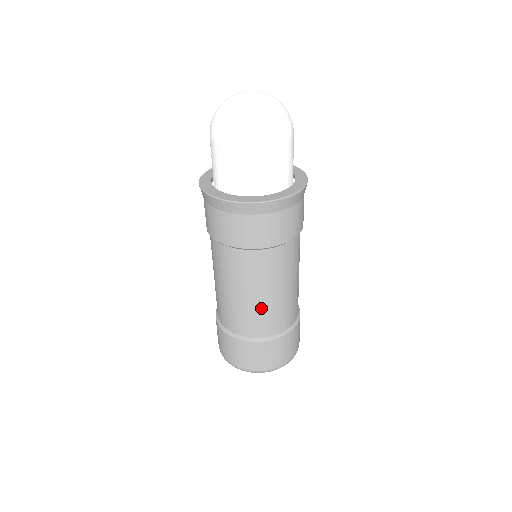
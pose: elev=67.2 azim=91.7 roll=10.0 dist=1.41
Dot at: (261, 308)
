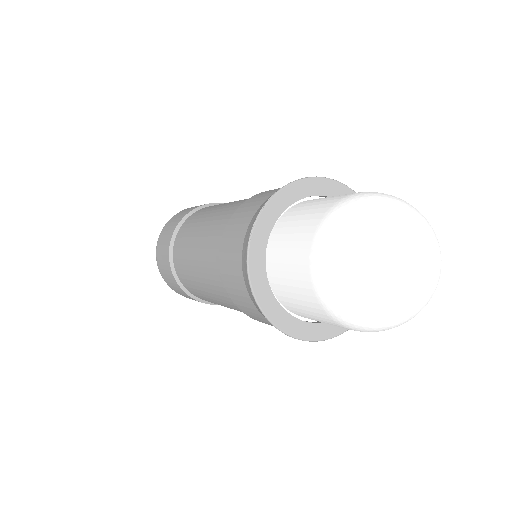
Dot at: occluded
